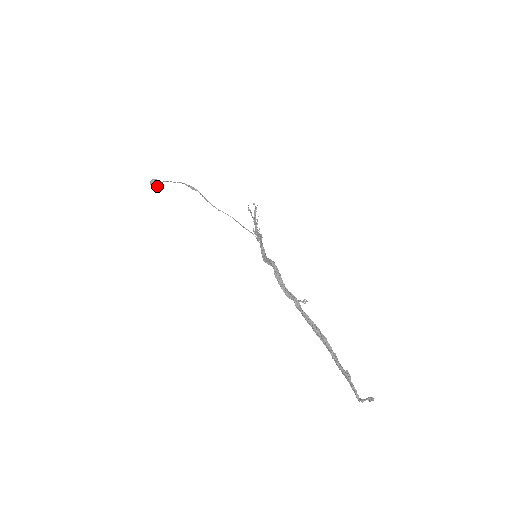
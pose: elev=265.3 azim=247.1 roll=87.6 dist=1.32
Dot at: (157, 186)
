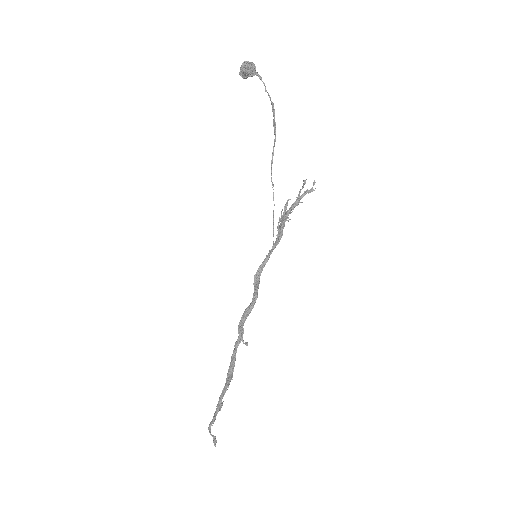
Dot at: (246, 74)
